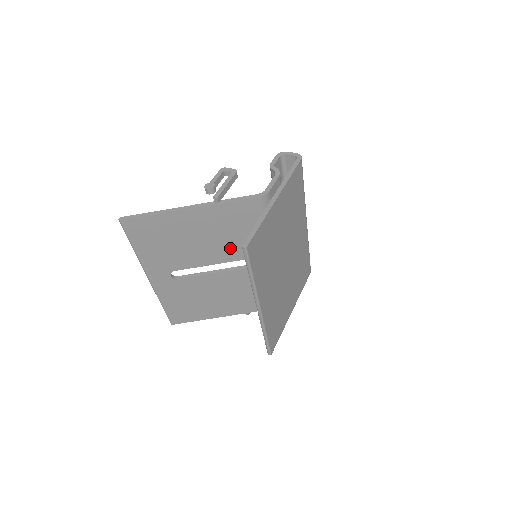
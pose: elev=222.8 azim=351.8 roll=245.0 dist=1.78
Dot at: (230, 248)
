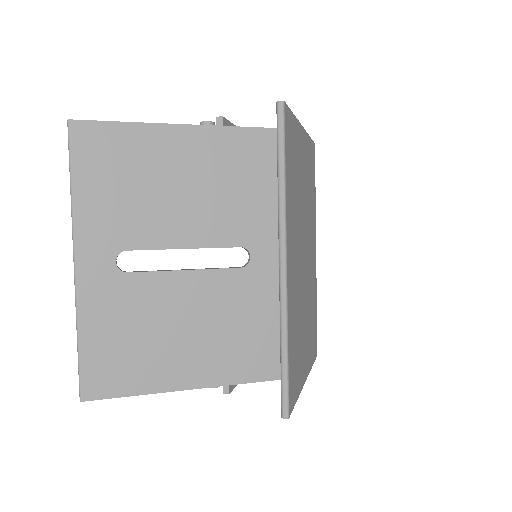
Dot at: (224, 217)
